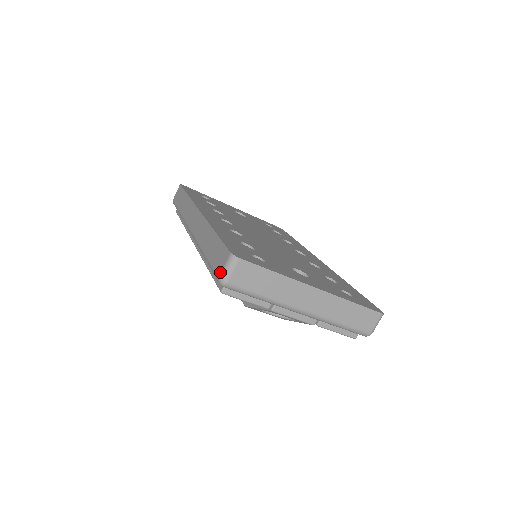
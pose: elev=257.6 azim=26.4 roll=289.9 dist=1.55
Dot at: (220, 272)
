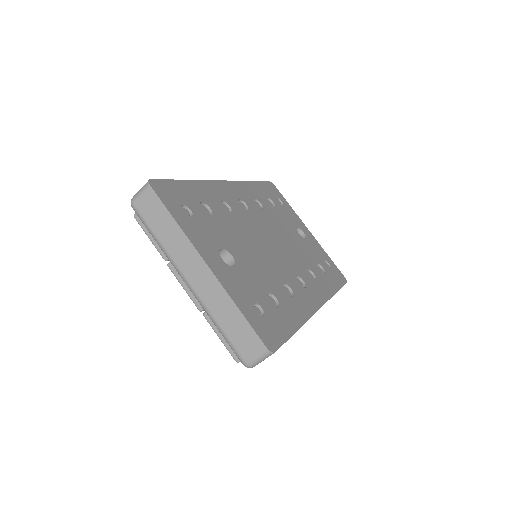
Dot at: occluded
